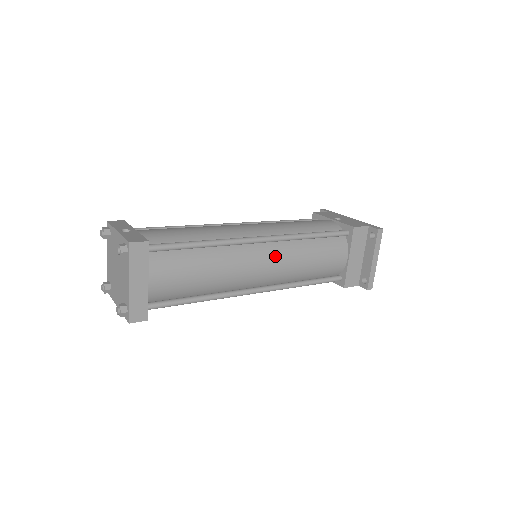
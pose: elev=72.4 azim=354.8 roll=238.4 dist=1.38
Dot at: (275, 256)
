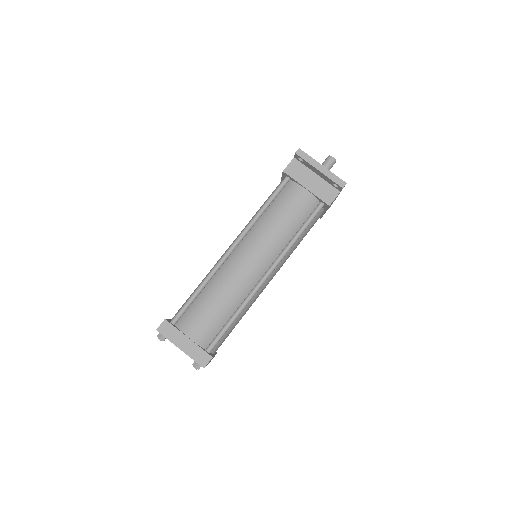
Dot at: (250, 246)
